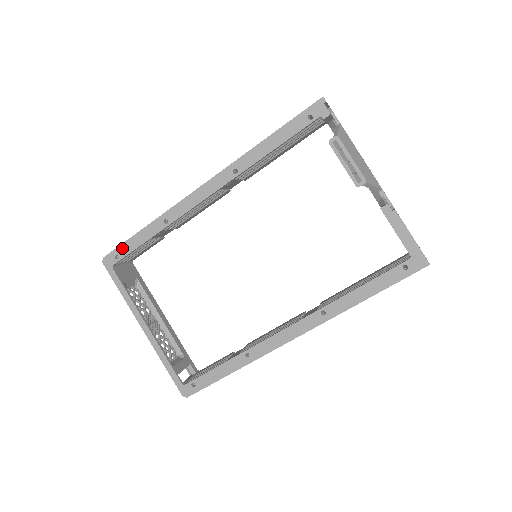
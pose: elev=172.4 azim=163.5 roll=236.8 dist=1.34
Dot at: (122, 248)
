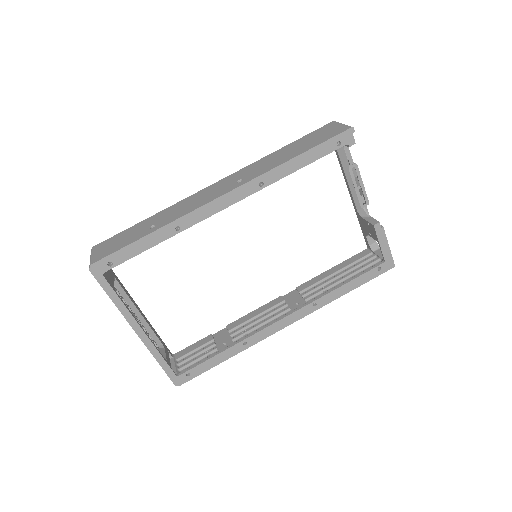
Dot at: (118, 254)
